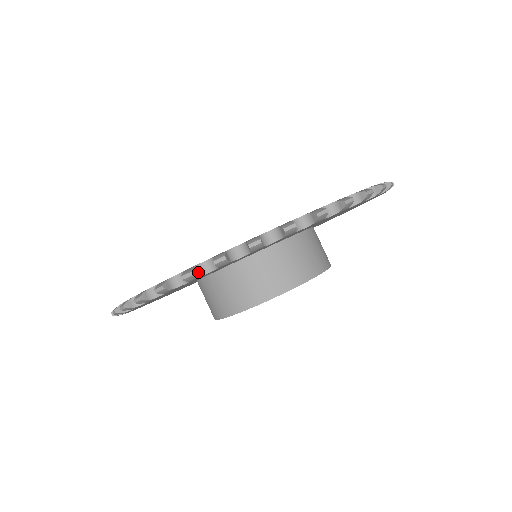
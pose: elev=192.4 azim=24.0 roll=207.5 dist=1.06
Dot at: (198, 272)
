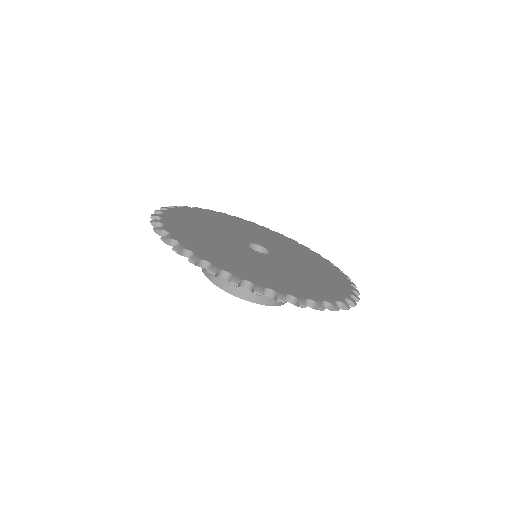
Dot at: (218, 274)
